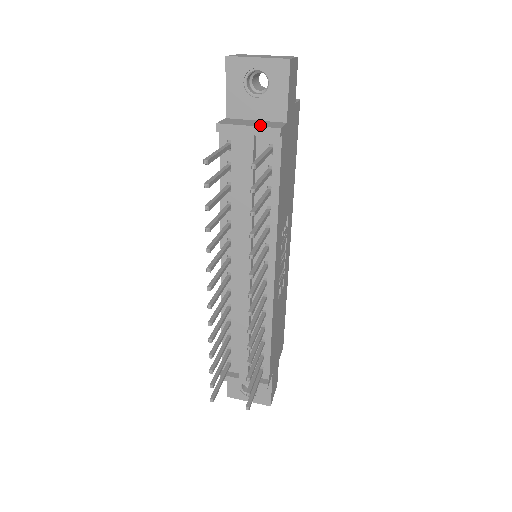
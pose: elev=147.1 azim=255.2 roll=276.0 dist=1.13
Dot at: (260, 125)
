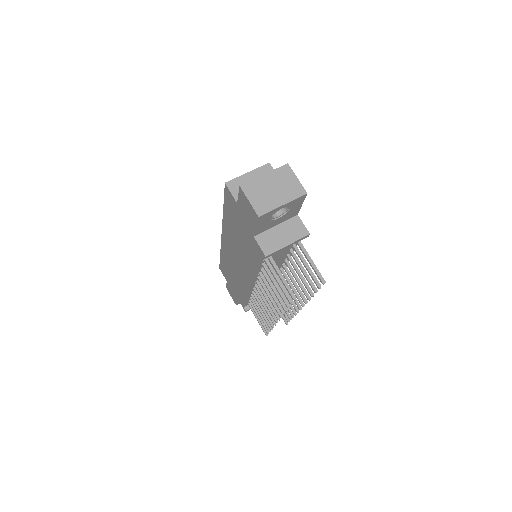
Dot at: (293, 238)
